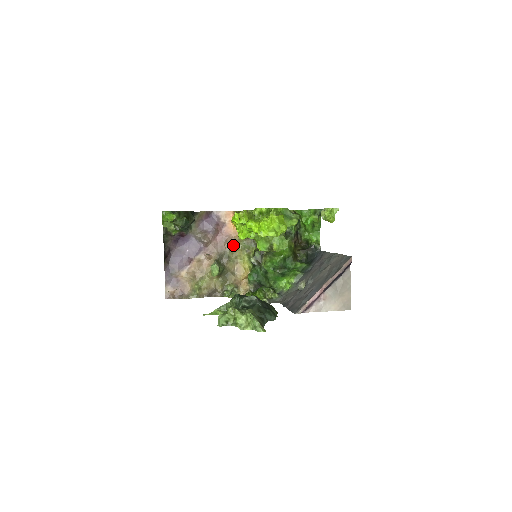
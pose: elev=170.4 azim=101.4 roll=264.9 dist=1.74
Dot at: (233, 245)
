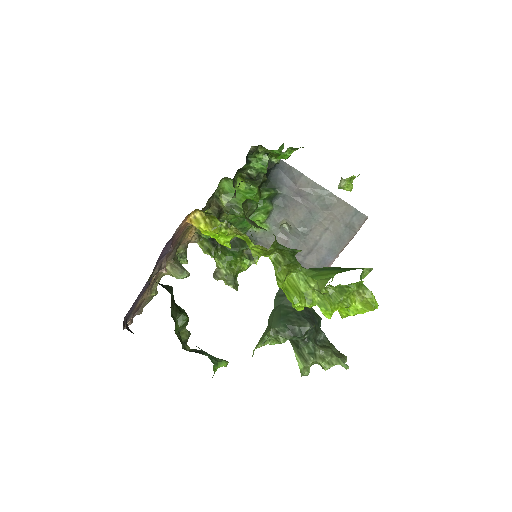
Dot at: occluded
